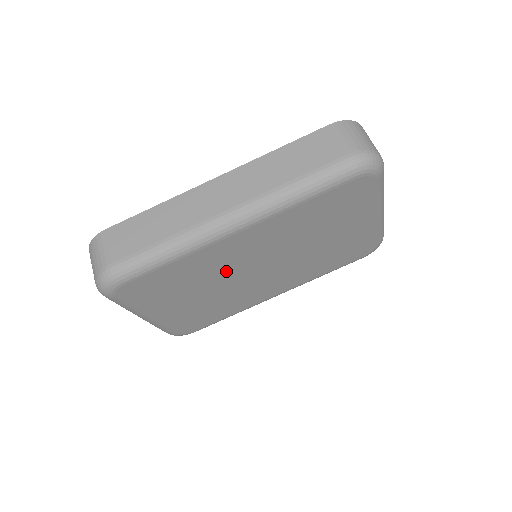
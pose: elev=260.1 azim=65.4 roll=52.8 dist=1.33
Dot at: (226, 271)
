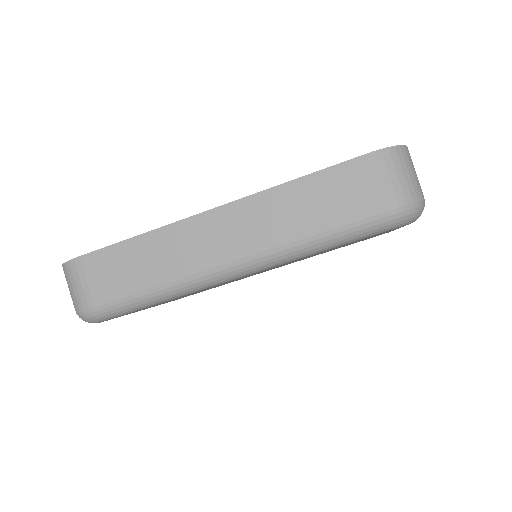
Dot at: occluded
